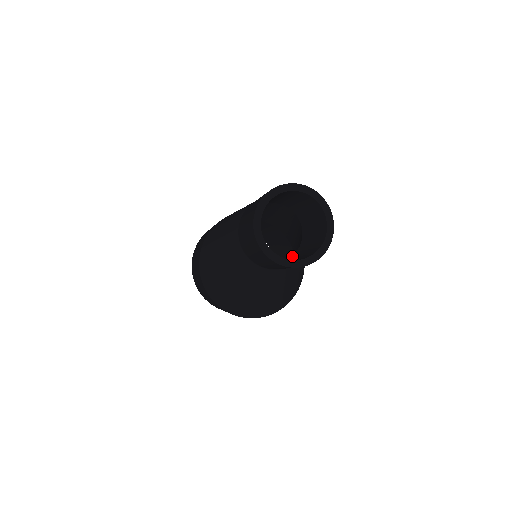
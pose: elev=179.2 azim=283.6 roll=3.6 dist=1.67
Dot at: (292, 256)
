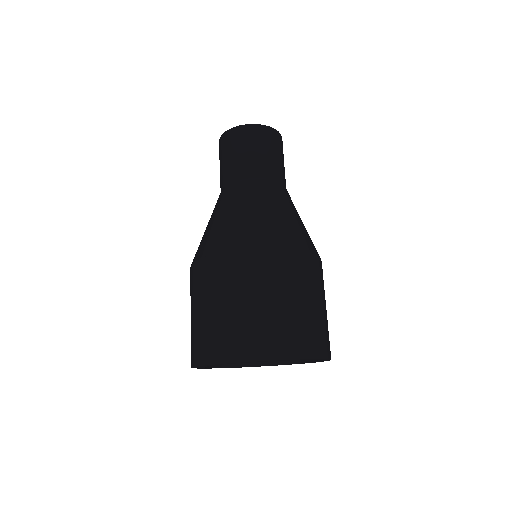
Dot at: occluded
